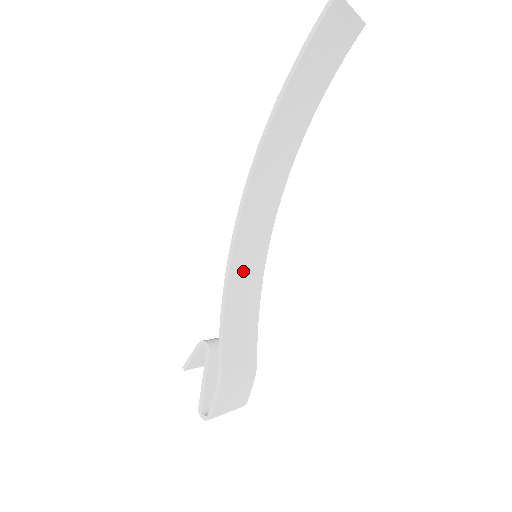
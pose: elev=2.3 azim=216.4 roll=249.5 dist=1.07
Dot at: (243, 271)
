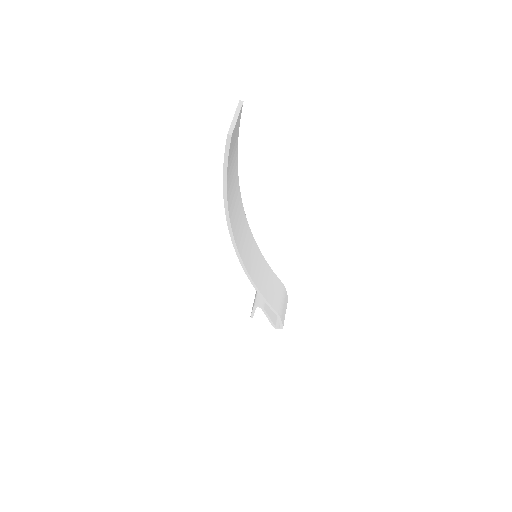
Dot at: (254, 267)
